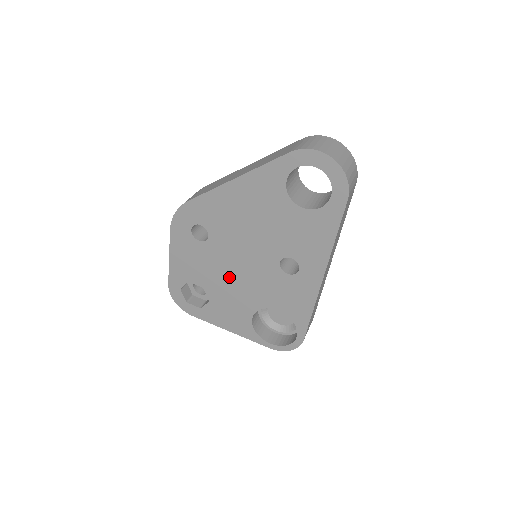
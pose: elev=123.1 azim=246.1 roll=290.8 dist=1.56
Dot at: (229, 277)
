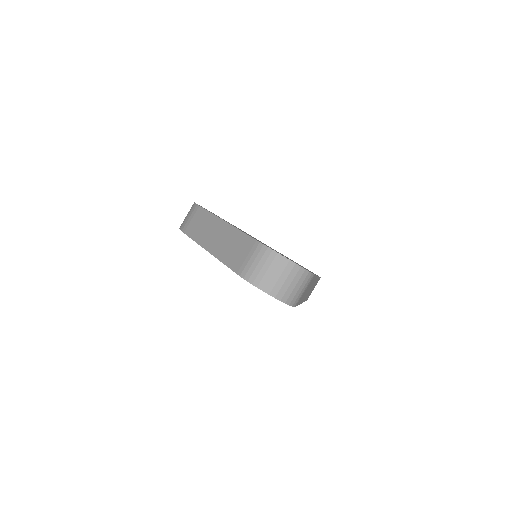
Dot at: occluded
